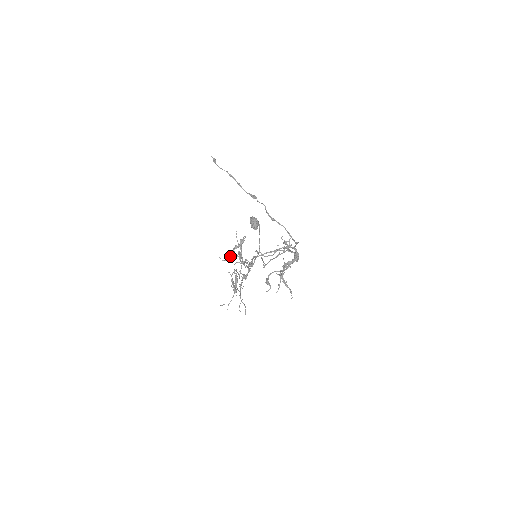
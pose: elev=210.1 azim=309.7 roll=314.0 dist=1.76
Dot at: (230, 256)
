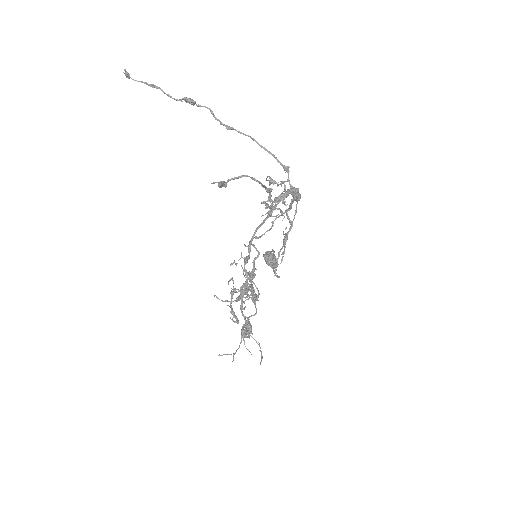
Dot at: (236, 298)
